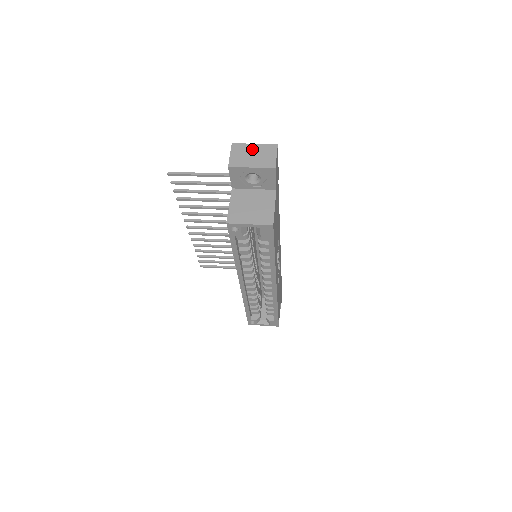
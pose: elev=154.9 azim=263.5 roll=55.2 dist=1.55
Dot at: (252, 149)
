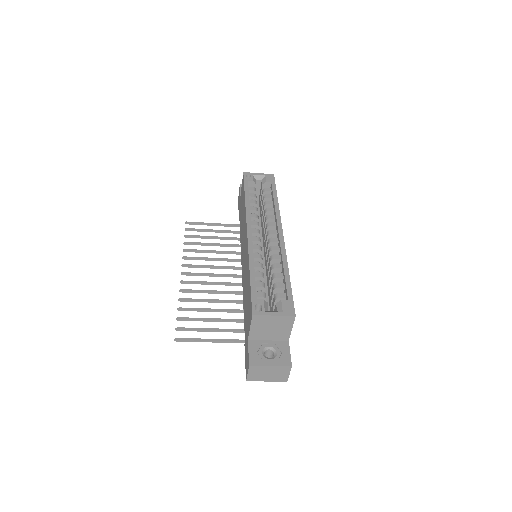
Dot at: occluded
